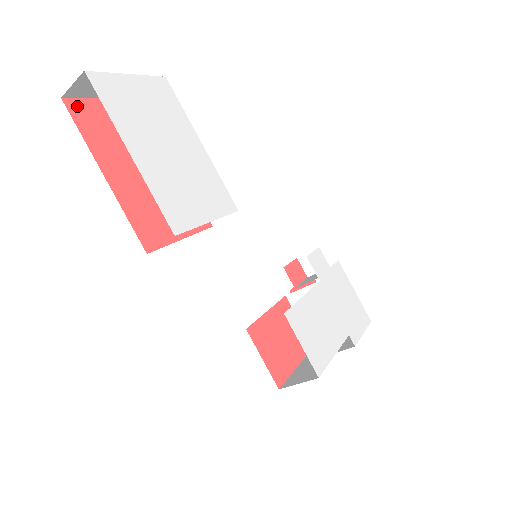
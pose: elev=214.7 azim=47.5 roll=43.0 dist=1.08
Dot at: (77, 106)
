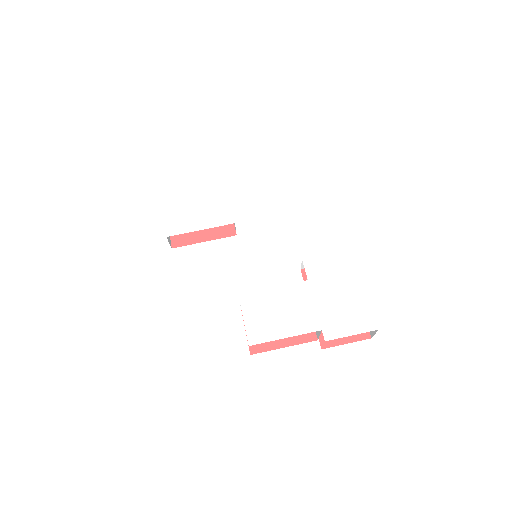
Dot at: occluded
